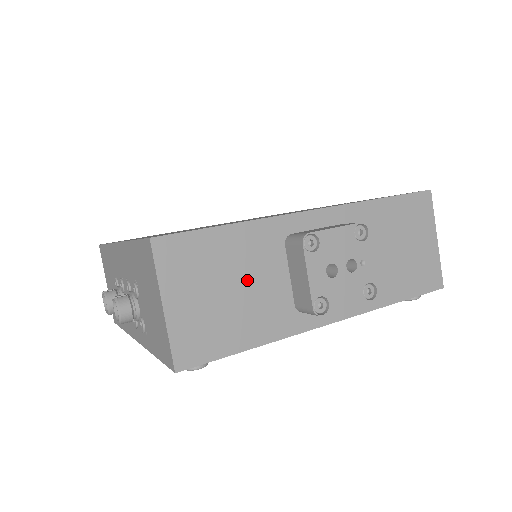
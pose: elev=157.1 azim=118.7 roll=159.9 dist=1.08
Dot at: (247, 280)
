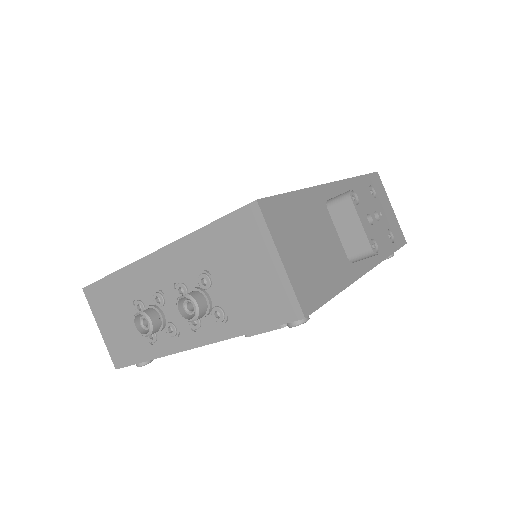
Dot at: (318, 237)
